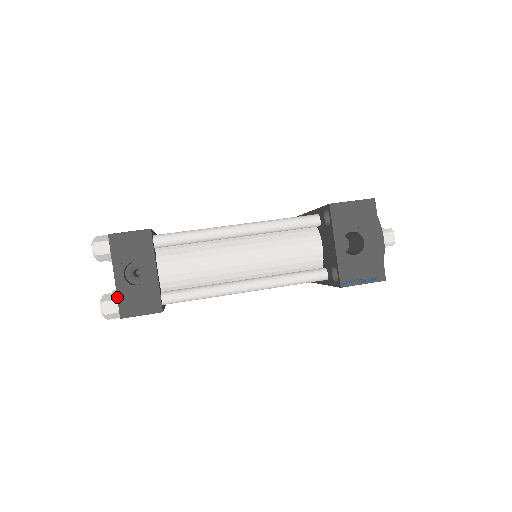
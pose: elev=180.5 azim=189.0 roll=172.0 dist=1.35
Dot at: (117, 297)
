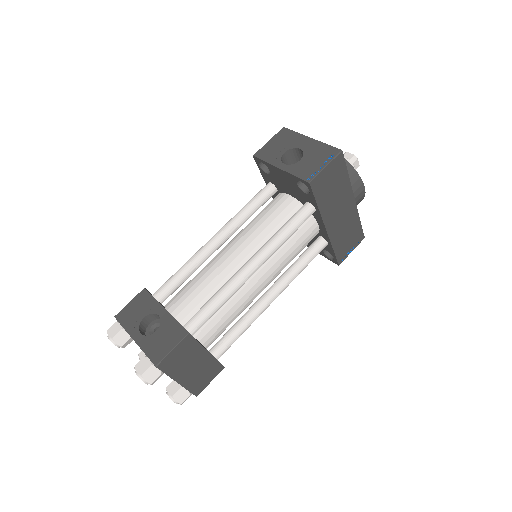
Dot at: occluded
